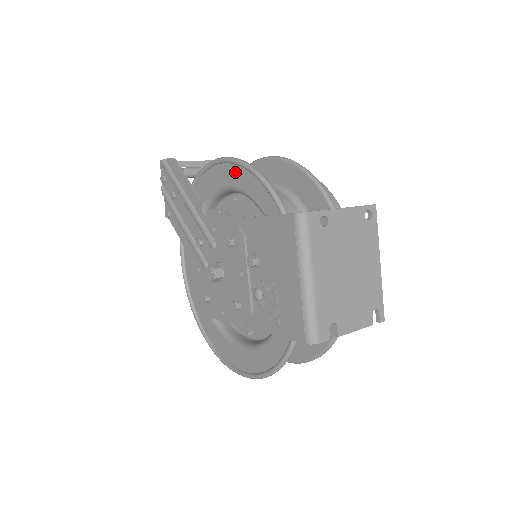
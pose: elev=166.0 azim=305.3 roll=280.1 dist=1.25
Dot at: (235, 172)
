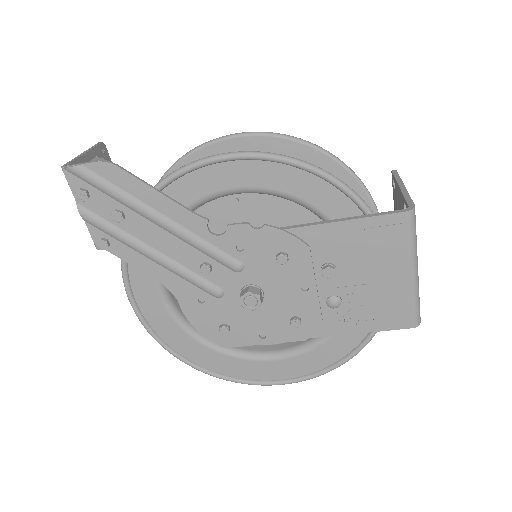
Dot at: (260, 170)
